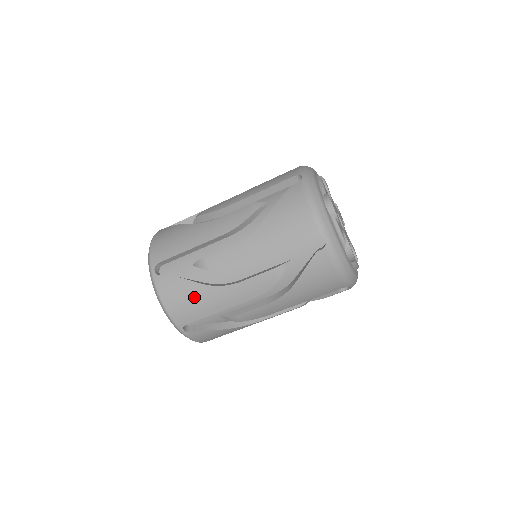
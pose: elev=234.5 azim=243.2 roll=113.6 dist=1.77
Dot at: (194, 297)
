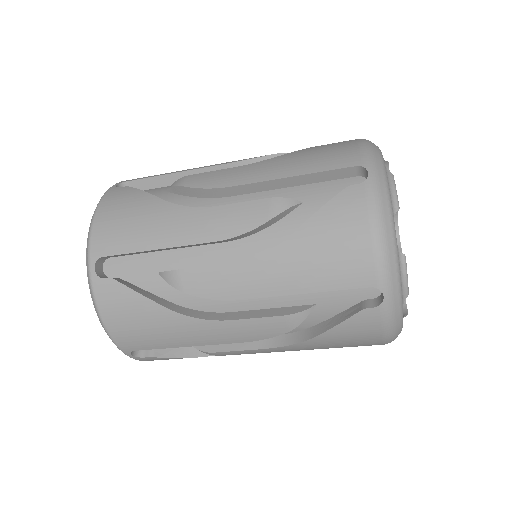
Dot at: occluded
